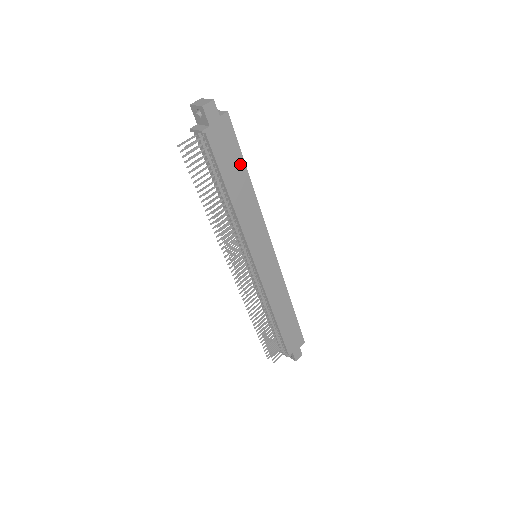
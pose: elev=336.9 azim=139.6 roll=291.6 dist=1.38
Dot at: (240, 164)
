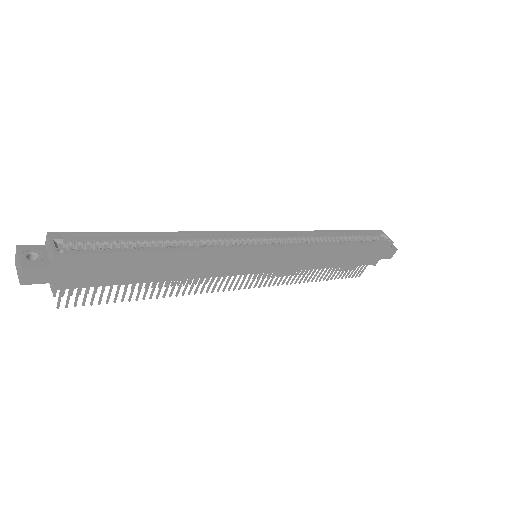
Dot at: (136, 258)
